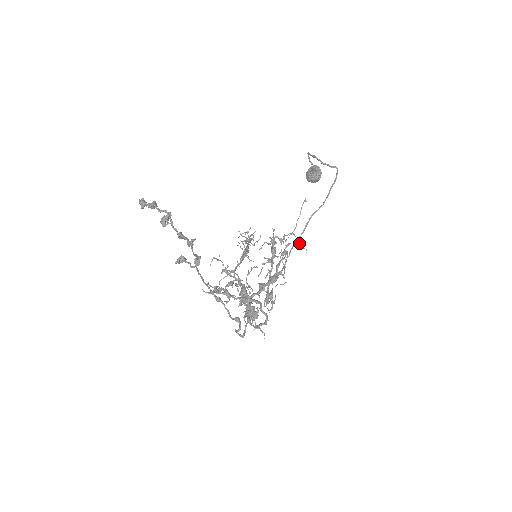
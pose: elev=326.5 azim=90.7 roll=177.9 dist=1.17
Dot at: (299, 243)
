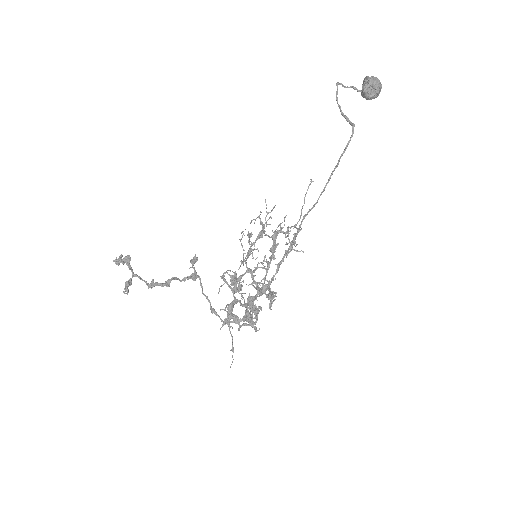
Dot at: occluded
